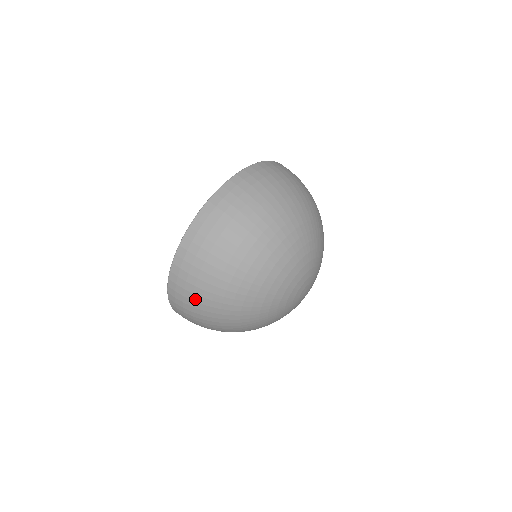
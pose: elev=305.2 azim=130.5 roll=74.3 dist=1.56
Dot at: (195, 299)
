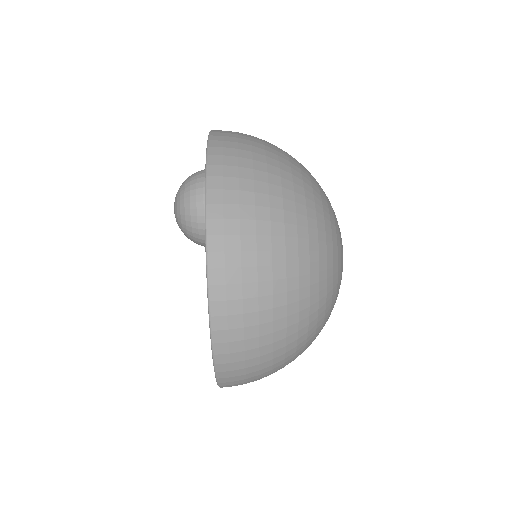
Dot at: occluded
